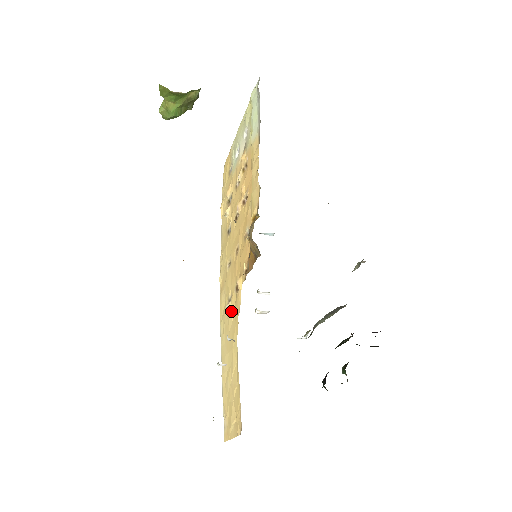
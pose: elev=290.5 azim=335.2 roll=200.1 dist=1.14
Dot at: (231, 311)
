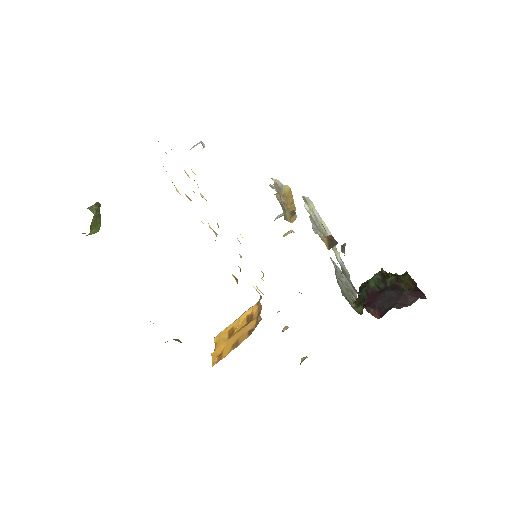
Dot at: occluded
